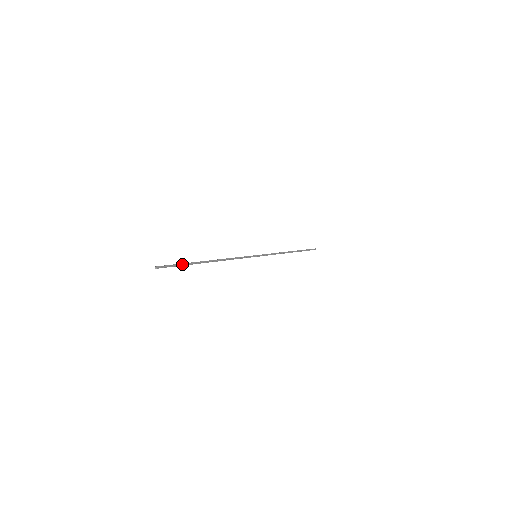
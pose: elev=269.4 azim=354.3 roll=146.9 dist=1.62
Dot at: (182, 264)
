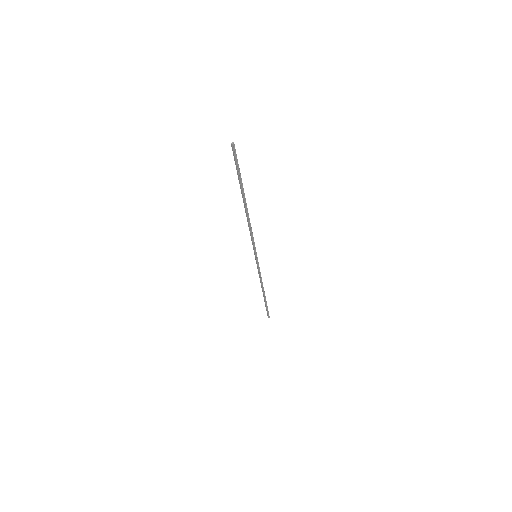
Dot at: (240, 173)
